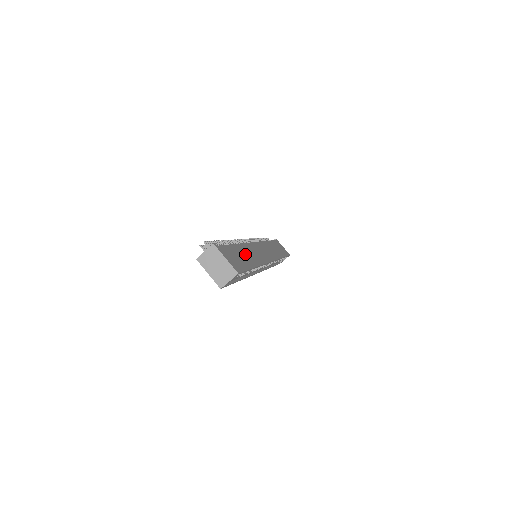
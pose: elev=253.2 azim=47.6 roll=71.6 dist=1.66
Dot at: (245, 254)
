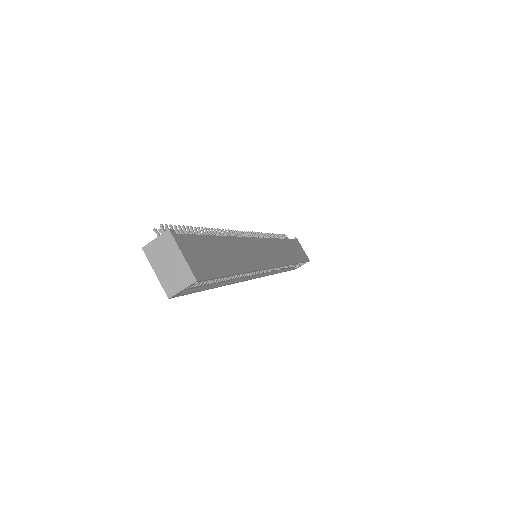
Dot at: (229, 252)
